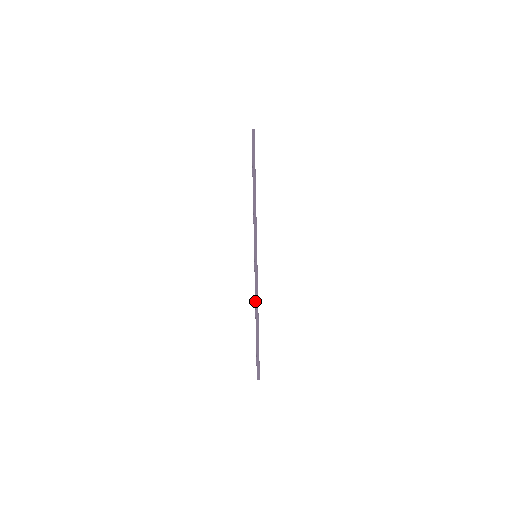
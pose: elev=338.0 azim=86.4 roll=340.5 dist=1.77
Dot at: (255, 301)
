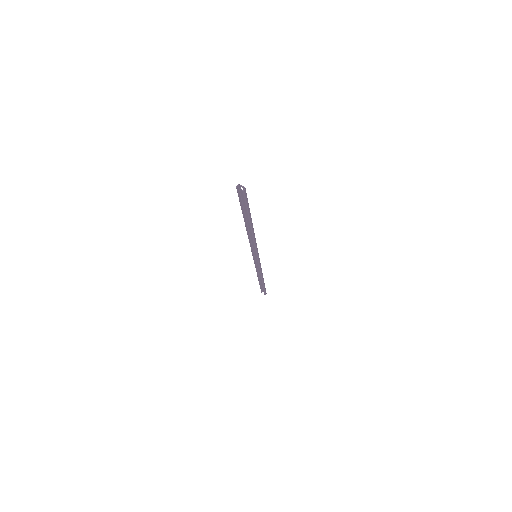
Dot at: (260, 274)
